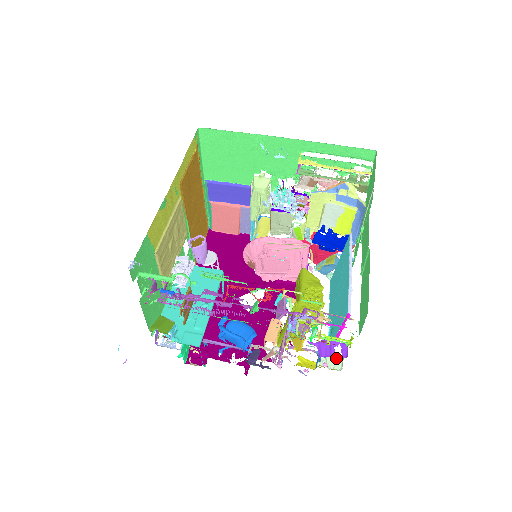
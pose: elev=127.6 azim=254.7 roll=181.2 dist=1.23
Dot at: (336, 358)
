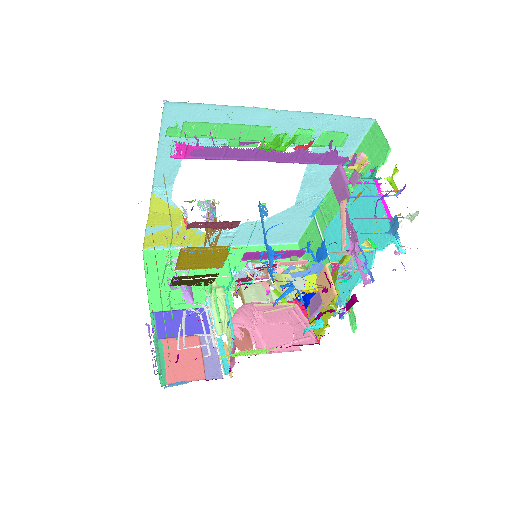
Dot at: occluded
